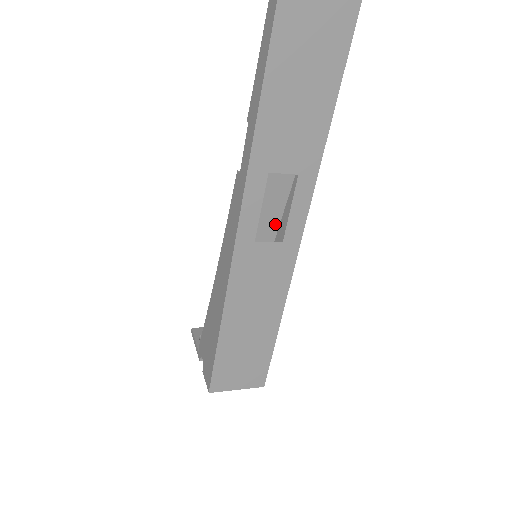
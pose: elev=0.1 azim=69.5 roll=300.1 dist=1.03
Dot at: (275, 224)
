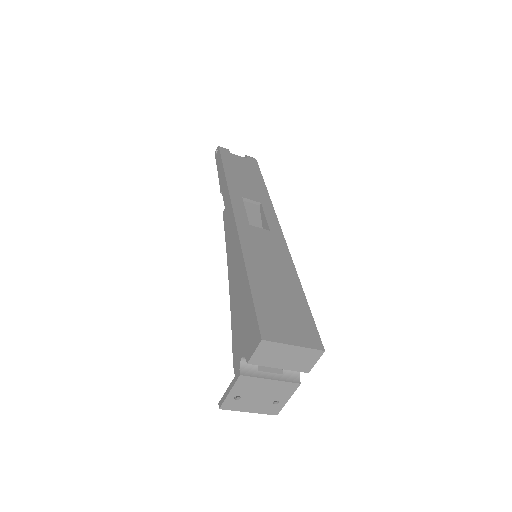
Dot at: occluded
